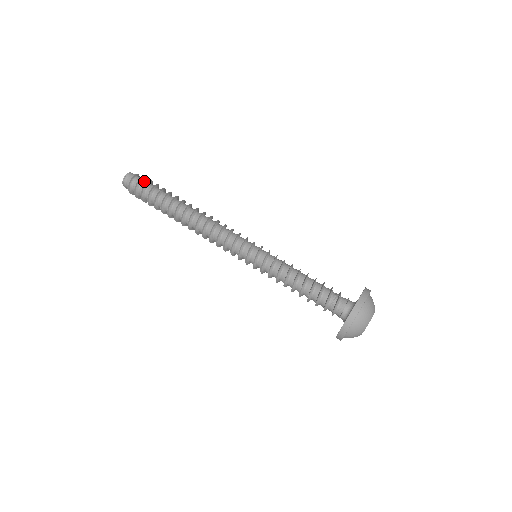
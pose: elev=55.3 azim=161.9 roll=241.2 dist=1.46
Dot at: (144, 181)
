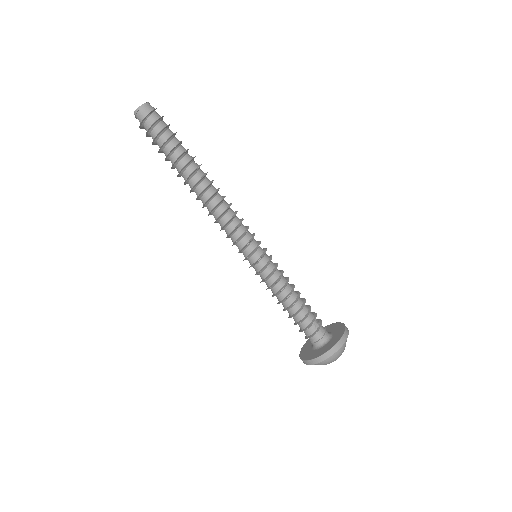
Dot at: (162, 122)
